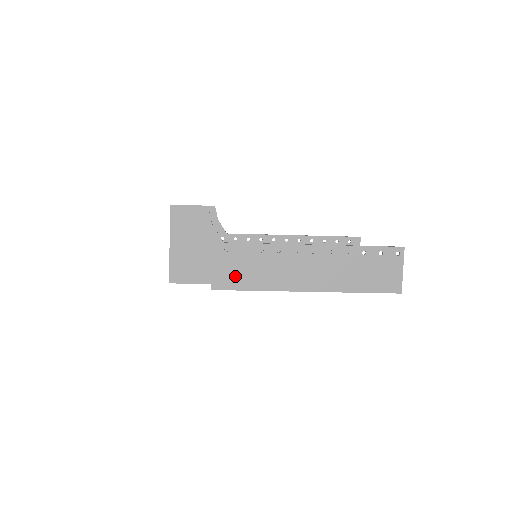
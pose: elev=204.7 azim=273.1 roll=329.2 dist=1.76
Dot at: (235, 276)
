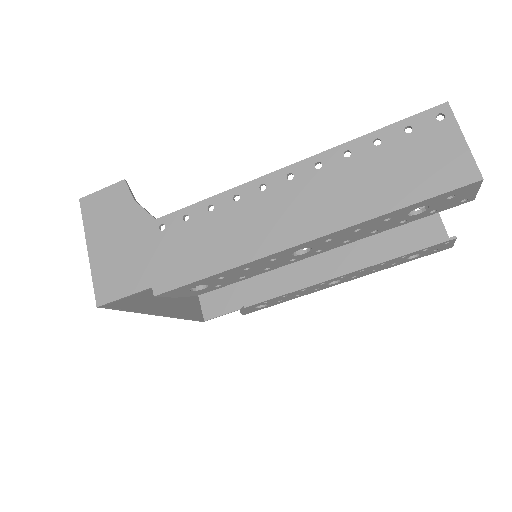
Dot at: (183, 262)
